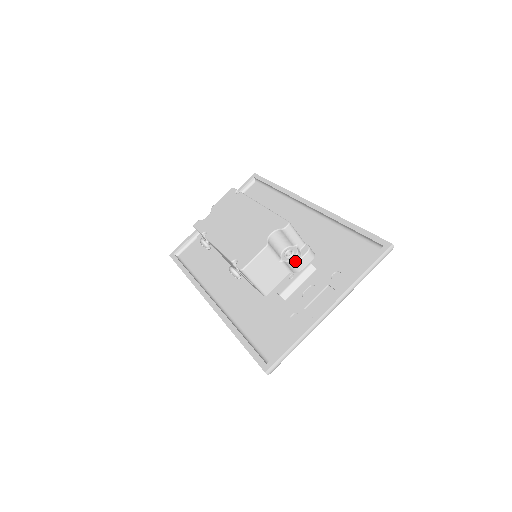
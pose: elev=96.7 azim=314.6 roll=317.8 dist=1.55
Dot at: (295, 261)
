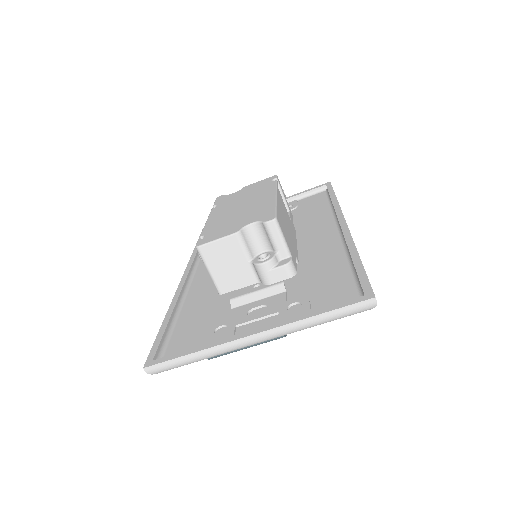
Dot at: (264, 268)
